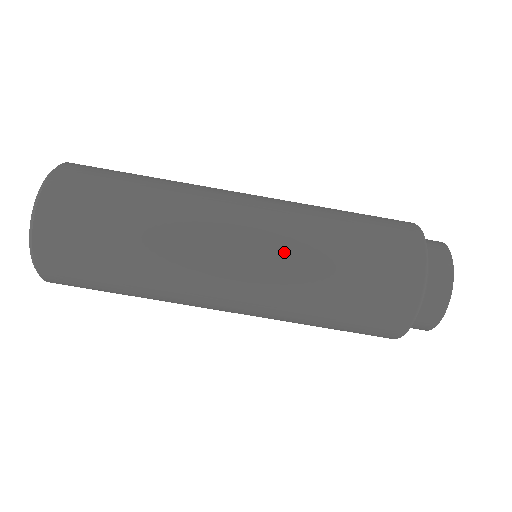
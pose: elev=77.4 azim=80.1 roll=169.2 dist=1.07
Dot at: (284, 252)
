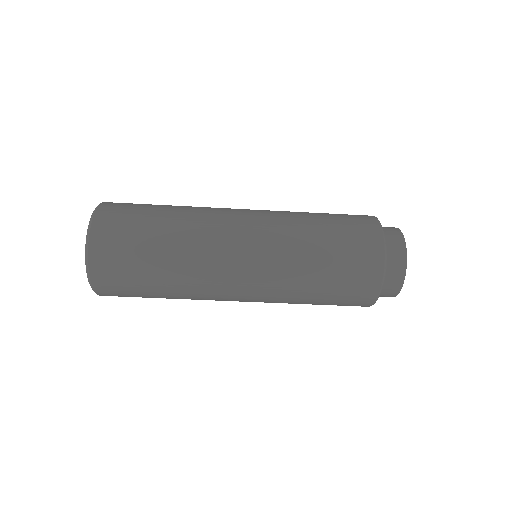
Dot at: (272, 301)
